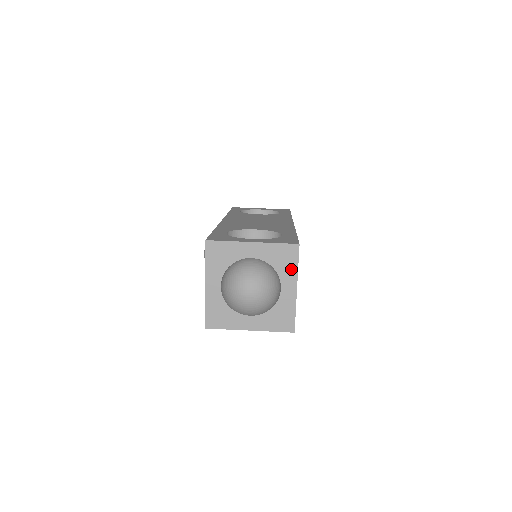
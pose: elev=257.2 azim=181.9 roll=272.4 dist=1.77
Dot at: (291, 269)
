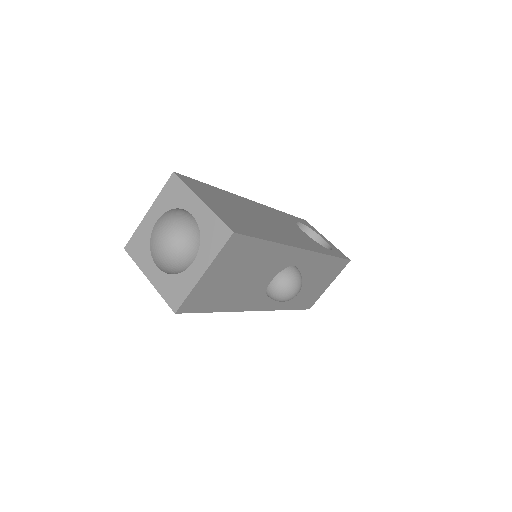
Dot at: (185, 193)
